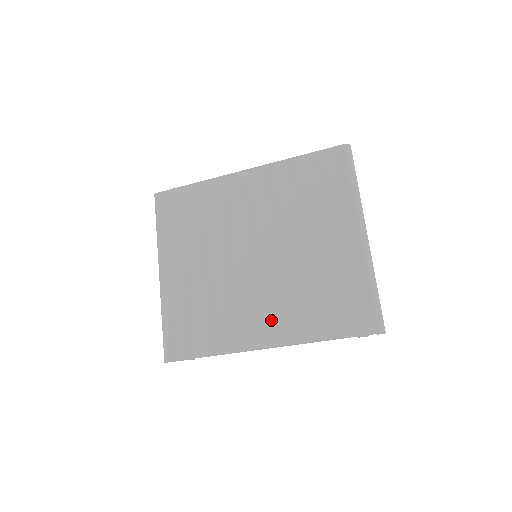
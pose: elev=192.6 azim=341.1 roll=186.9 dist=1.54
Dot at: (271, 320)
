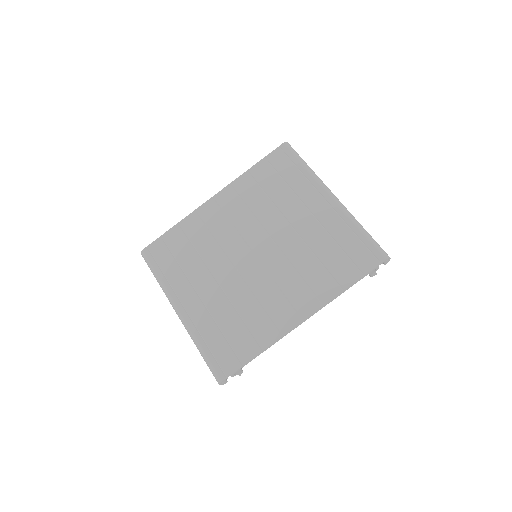
Dot at: (296, 296)
